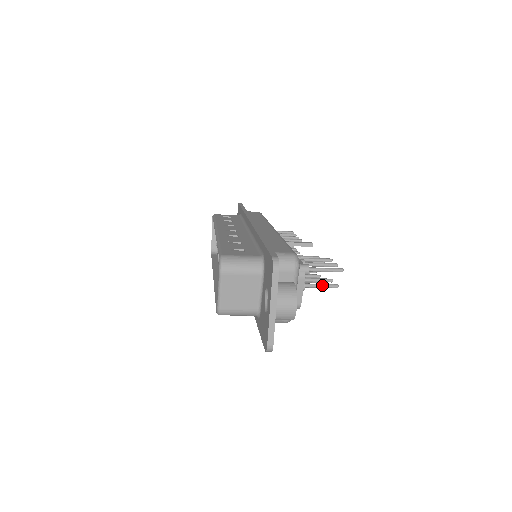
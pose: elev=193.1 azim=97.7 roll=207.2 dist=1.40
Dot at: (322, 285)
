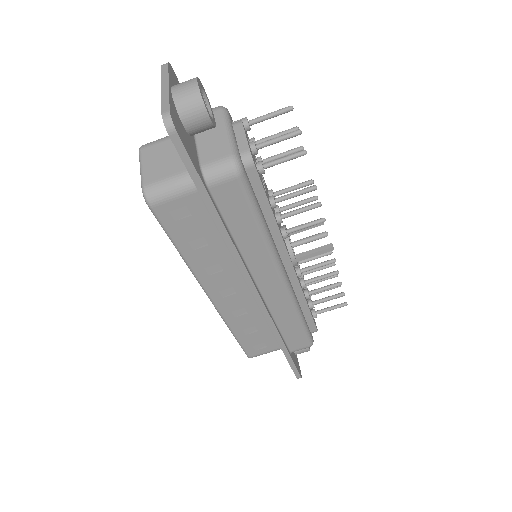
Dot at: (278, 137)
